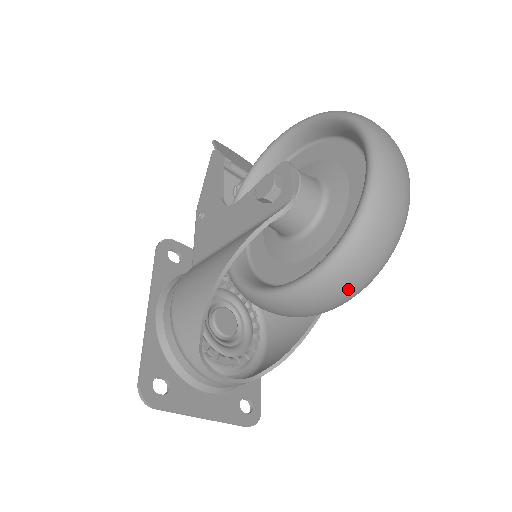
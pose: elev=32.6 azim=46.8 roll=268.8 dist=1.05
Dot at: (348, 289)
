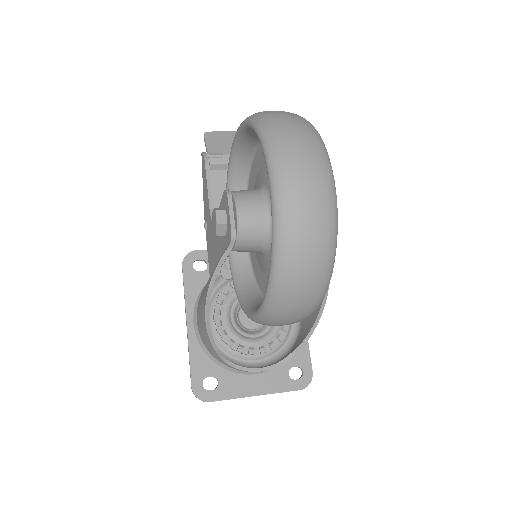
Dot at: (299, 312)
